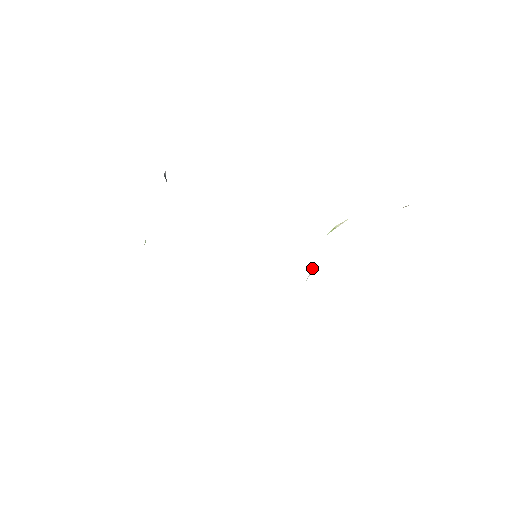
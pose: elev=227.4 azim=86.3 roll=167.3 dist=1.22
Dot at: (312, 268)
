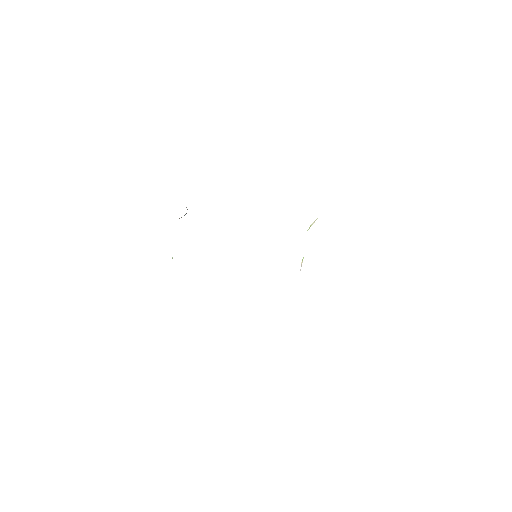
Dot at: (301, 262)
